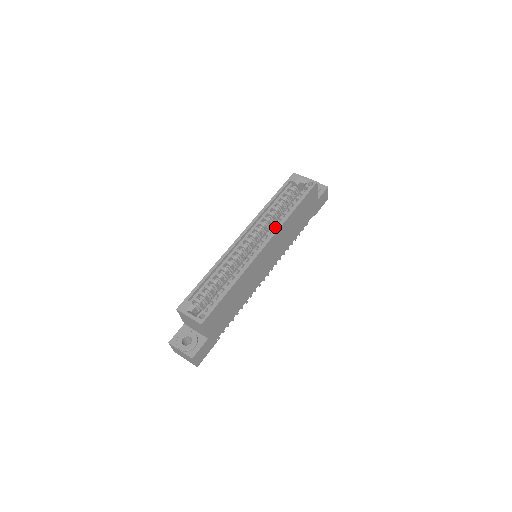
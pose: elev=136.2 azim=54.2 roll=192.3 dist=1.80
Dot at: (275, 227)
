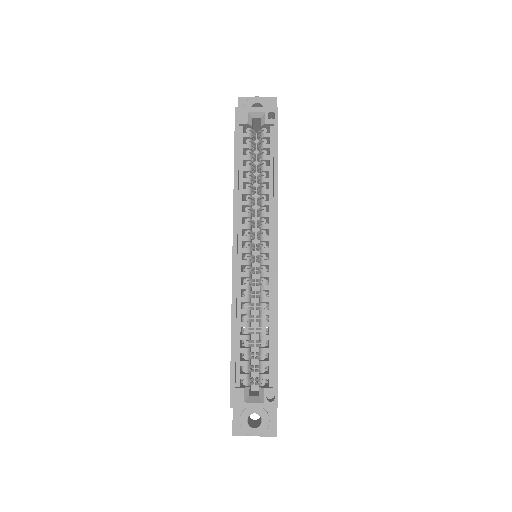
Dot at: (263, 208)
